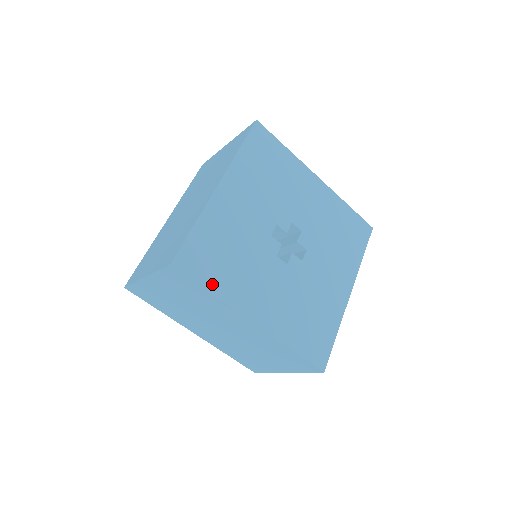
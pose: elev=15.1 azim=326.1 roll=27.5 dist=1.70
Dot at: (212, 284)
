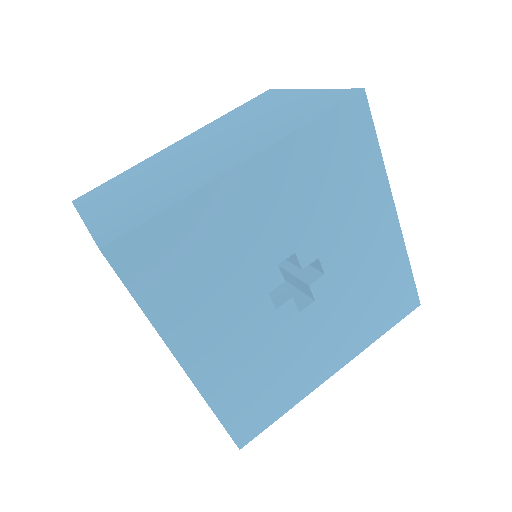
Dot at: (280, 409)
